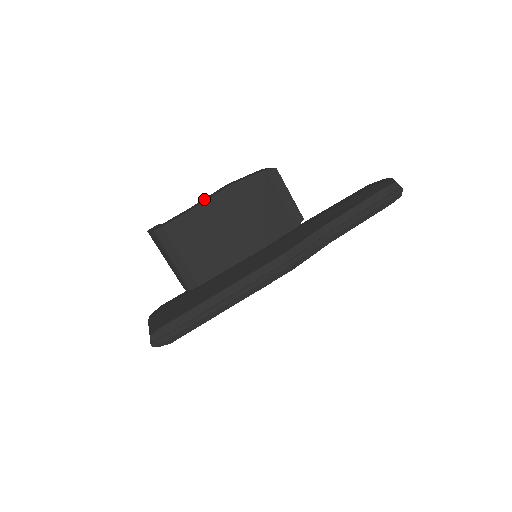
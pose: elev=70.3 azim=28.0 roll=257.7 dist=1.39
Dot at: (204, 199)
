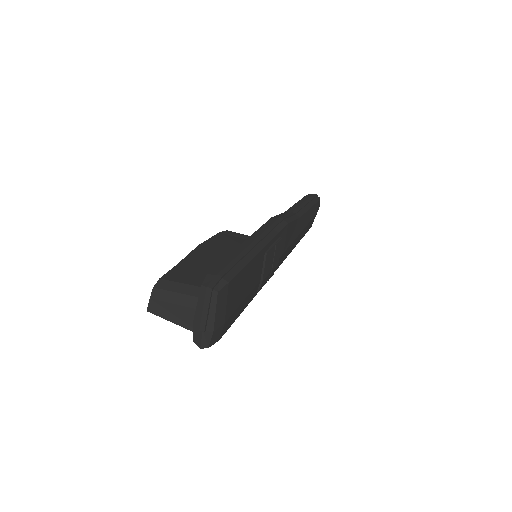
Dot at: occluded
